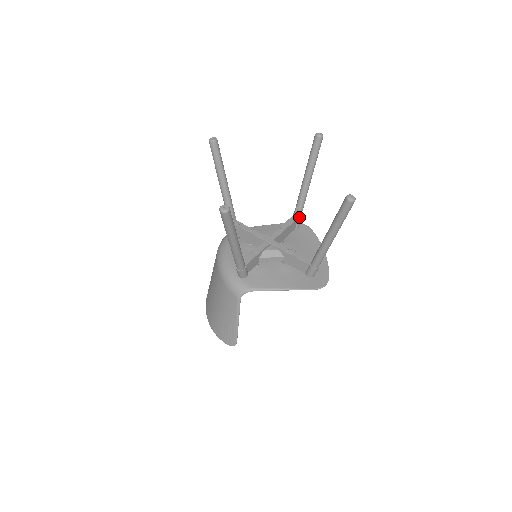
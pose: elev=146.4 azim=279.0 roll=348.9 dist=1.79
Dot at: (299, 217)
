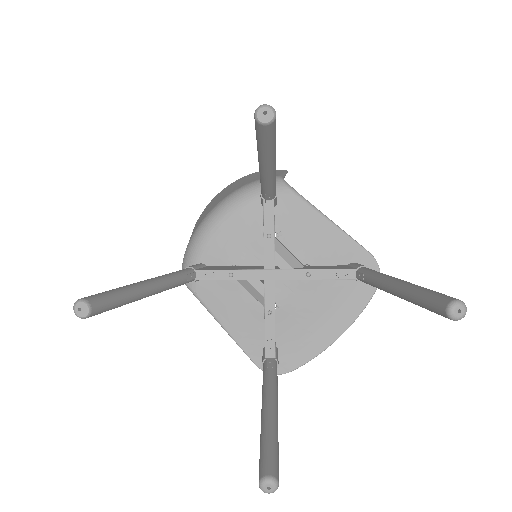
Dot at: (358, 280)
